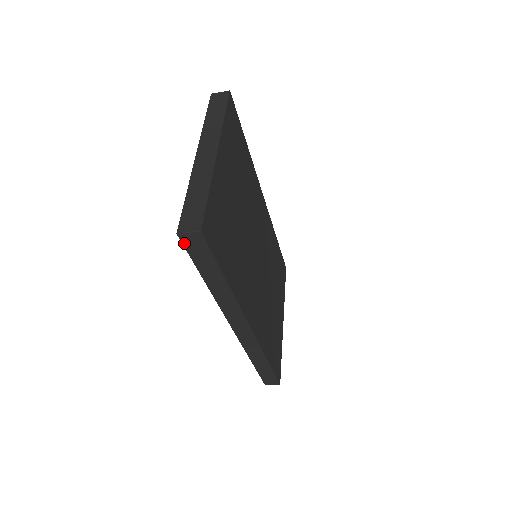
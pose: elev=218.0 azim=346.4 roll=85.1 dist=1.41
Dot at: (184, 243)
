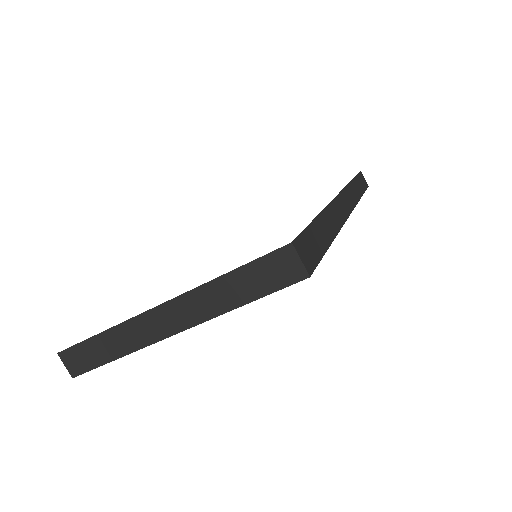
Dot at: occluded
